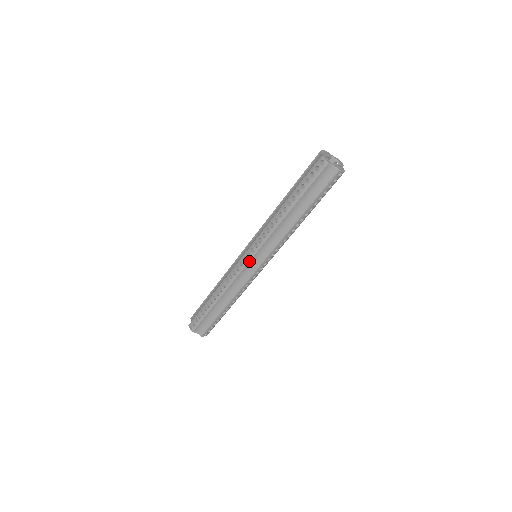
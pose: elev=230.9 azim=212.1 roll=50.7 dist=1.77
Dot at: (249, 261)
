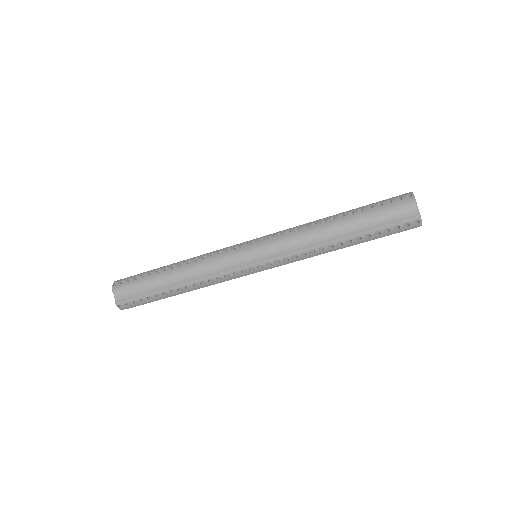
Dot at: (249, 248)
